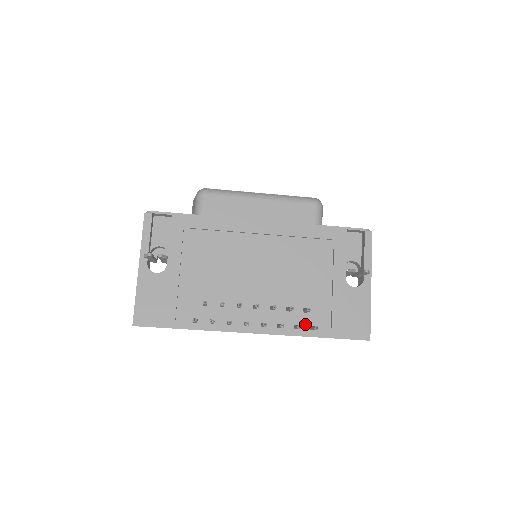
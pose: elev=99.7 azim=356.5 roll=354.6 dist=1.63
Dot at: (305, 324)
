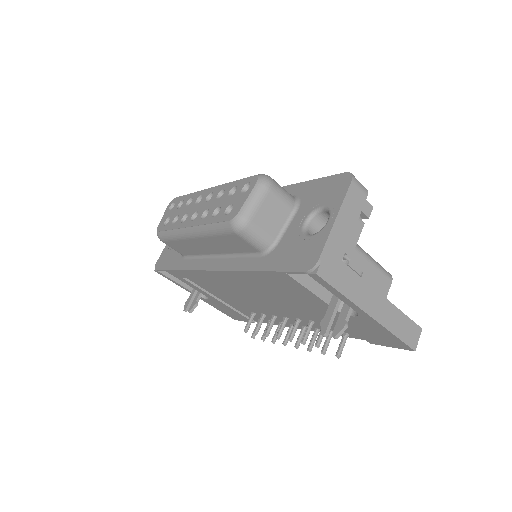
Dot at: occluded
